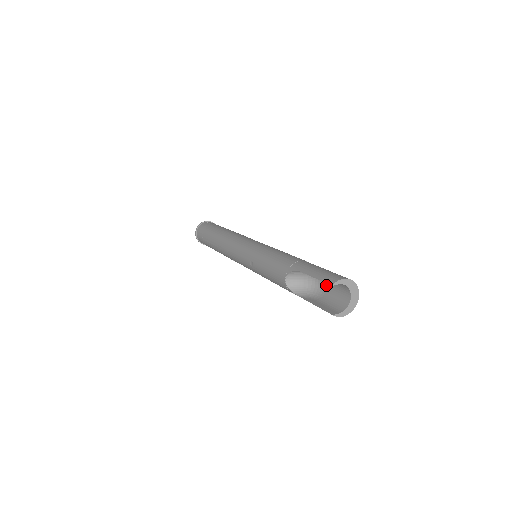
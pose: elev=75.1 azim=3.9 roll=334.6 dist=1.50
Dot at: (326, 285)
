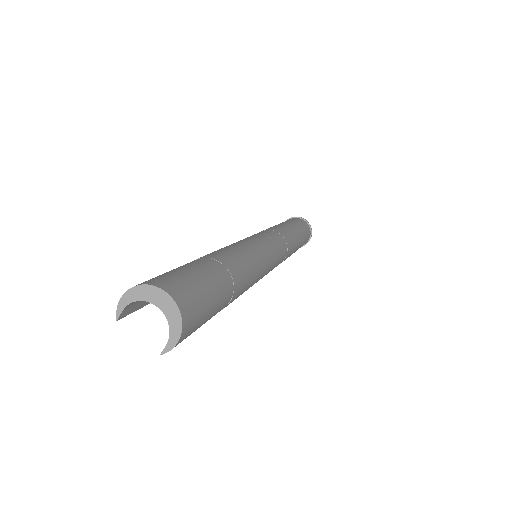
Dot at: occluded
